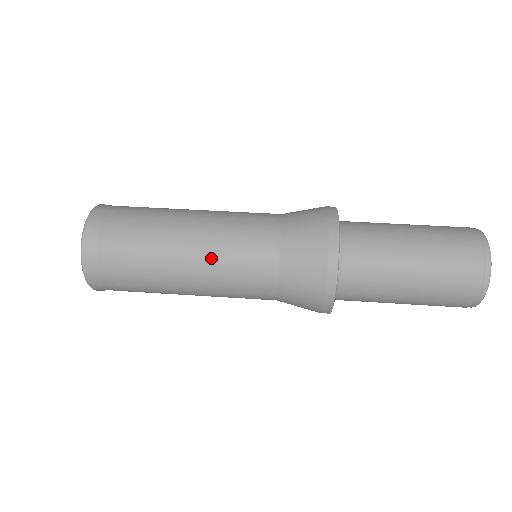
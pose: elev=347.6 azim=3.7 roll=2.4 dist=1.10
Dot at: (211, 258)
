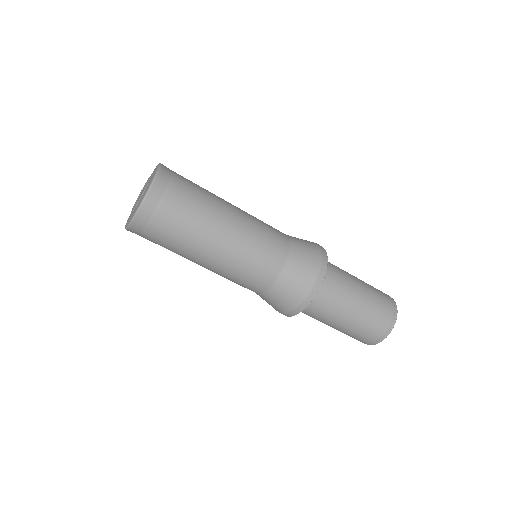
Dot at: (231, 261)
